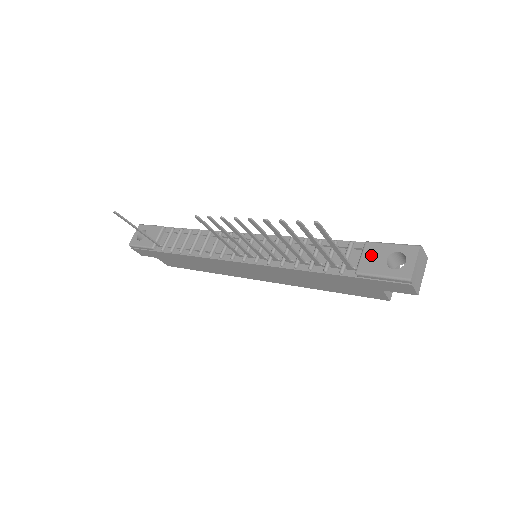
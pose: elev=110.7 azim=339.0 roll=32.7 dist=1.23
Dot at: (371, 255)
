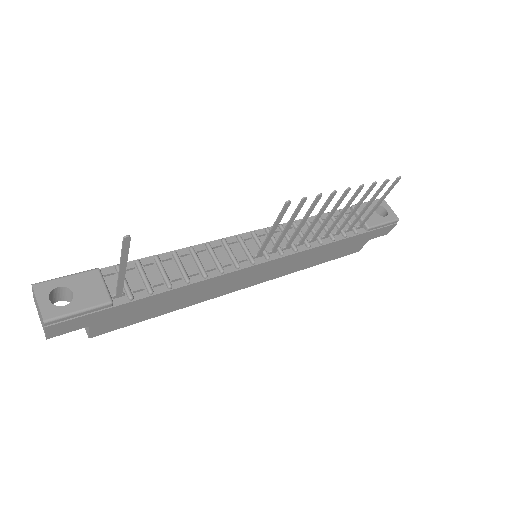
Dot at: (365, 213)
